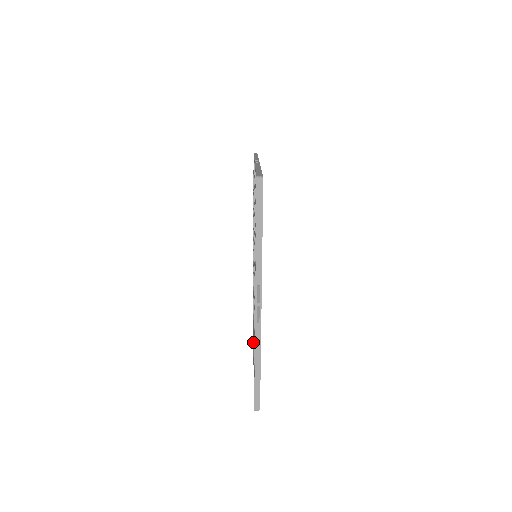
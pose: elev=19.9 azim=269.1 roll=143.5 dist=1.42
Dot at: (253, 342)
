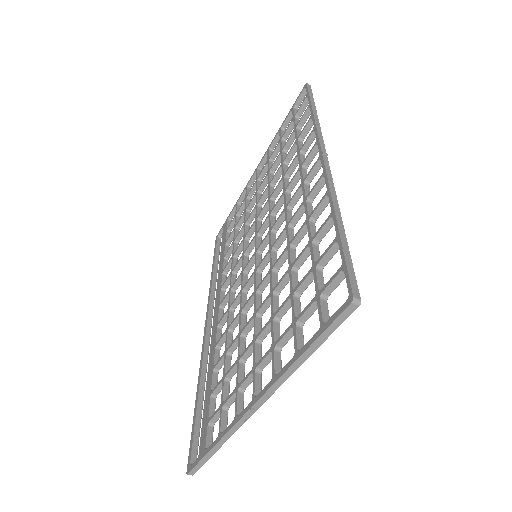
Dot at: (205, 339)
